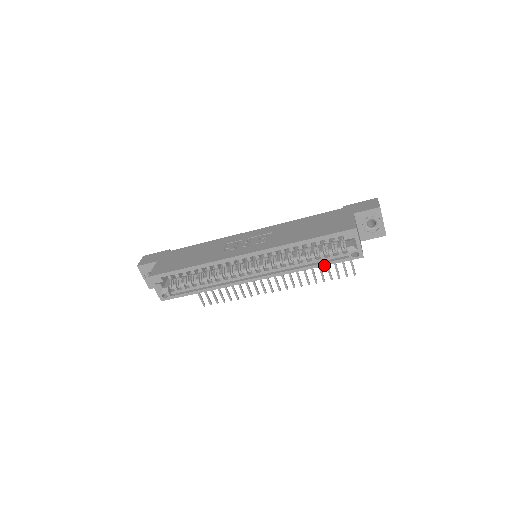
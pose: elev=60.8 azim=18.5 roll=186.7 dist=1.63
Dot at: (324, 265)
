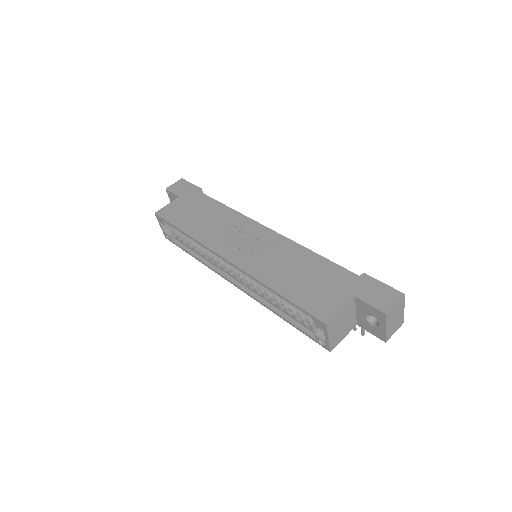
Dot at: (292, 325)
